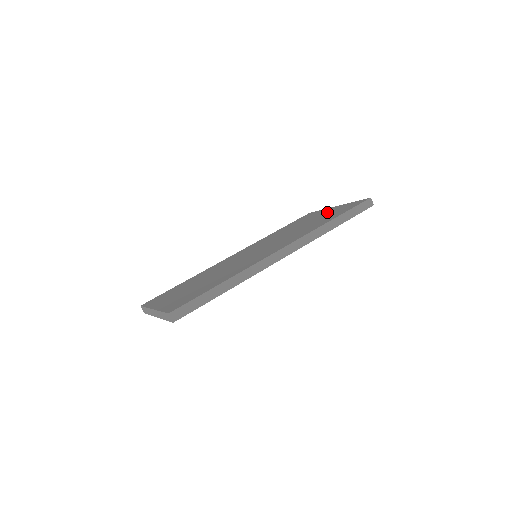
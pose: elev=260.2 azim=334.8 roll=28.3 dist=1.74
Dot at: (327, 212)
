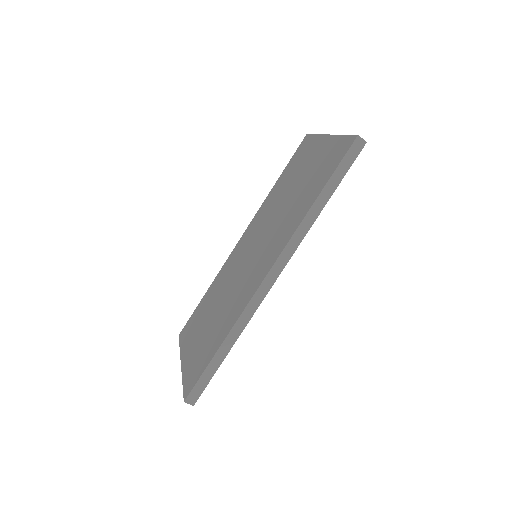
Dot at: (317, 156)
